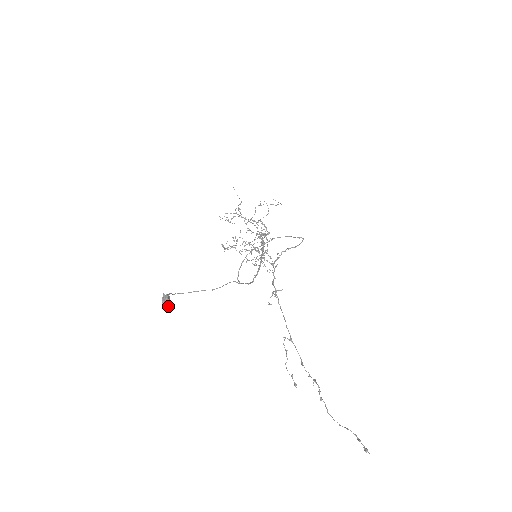
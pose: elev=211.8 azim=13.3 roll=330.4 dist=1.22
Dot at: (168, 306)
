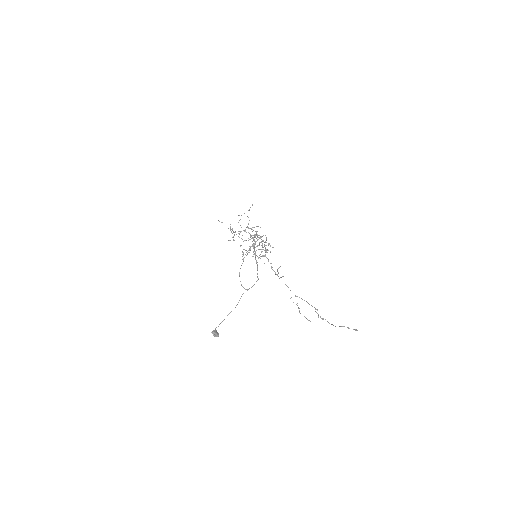
Dot at: (218, 336)
